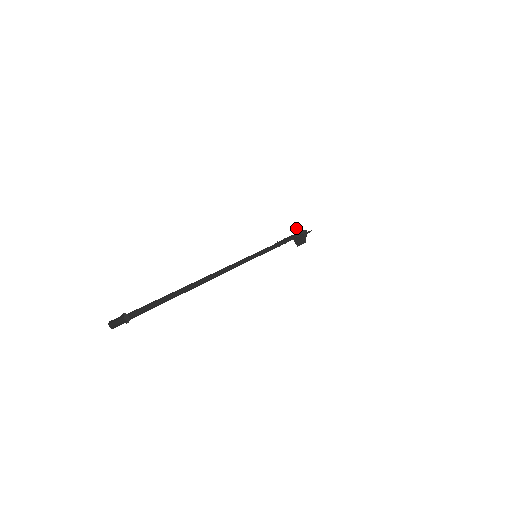
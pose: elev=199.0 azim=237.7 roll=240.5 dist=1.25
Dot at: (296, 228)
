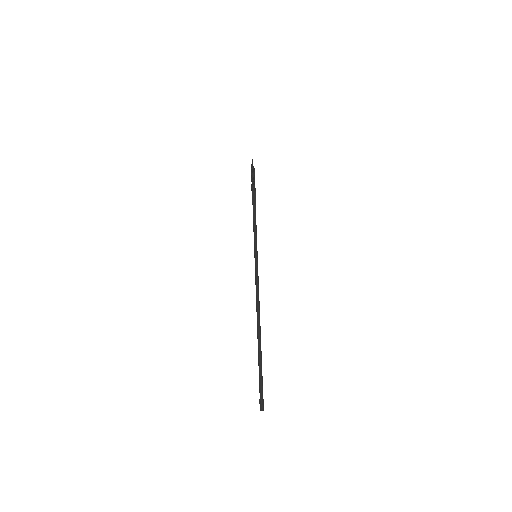
Dot at: (253, 178)
